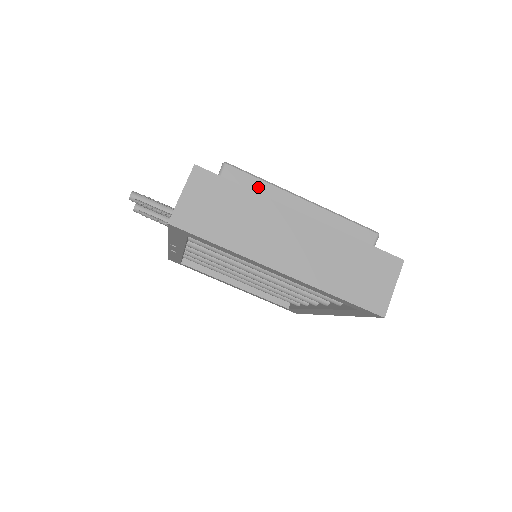
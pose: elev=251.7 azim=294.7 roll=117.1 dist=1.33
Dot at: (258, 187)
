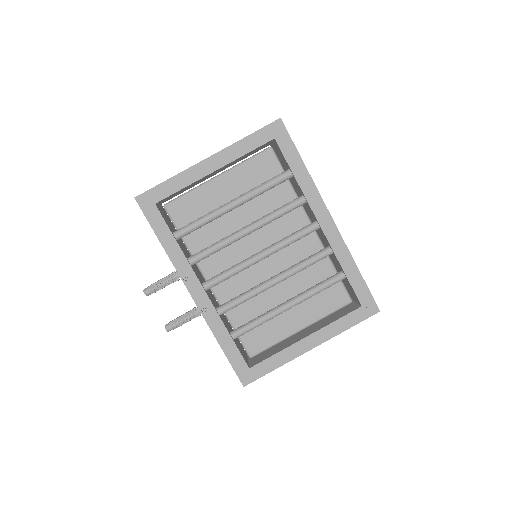
Dot at: occluded
